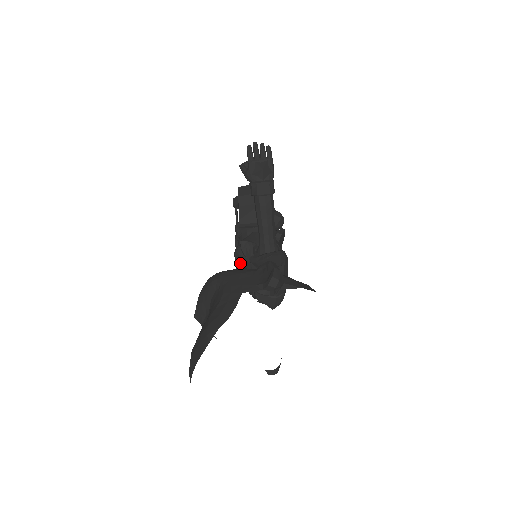
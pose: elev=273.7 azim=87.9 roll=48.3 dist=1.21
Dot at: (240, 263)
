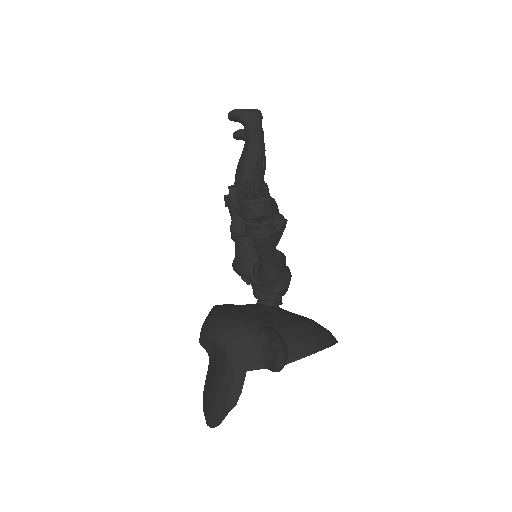
Dot at: occluded
